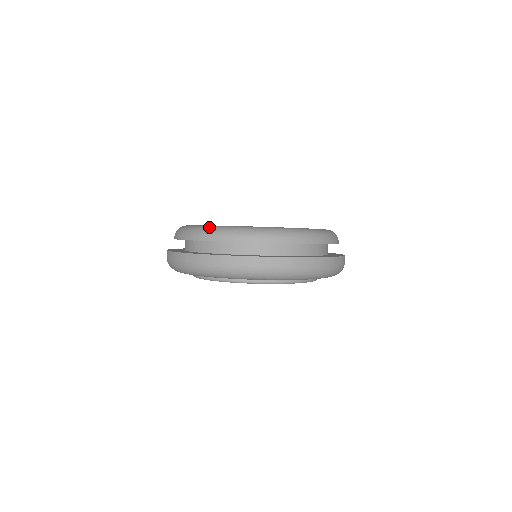
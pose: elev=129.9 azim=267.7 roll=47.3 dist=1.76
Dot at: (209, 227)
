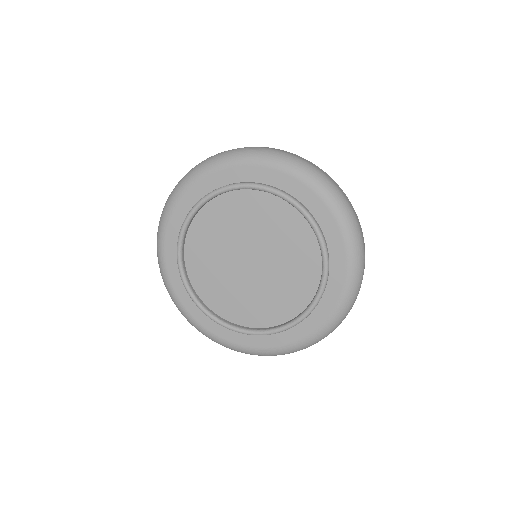
Dot at: occluded
